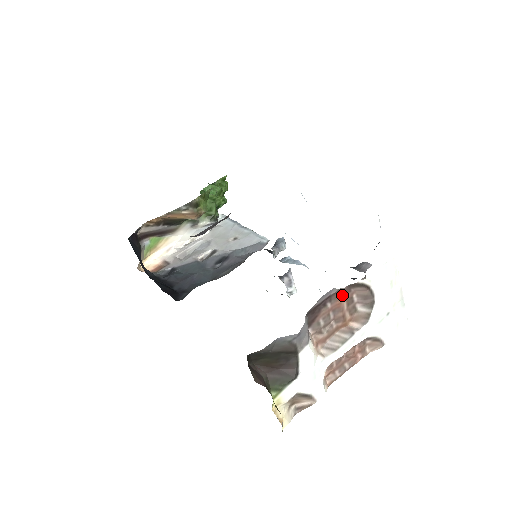
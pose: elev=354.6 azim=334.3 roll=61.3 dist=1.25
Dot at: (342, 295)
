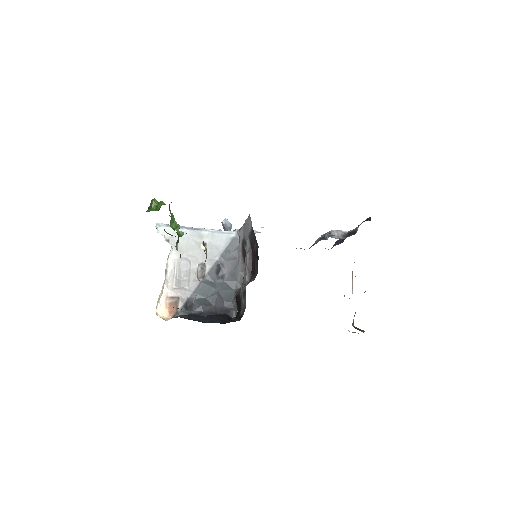
Dot at: occluded
